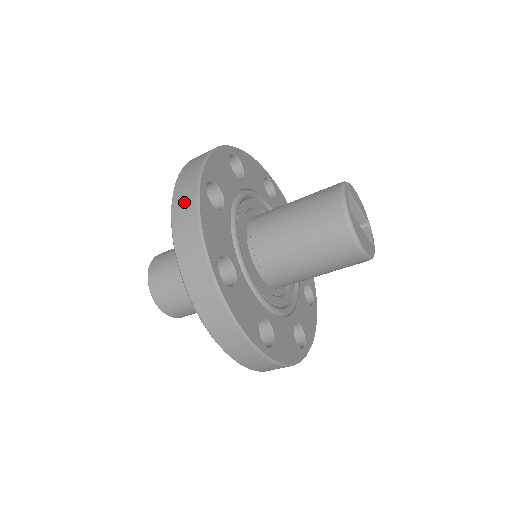
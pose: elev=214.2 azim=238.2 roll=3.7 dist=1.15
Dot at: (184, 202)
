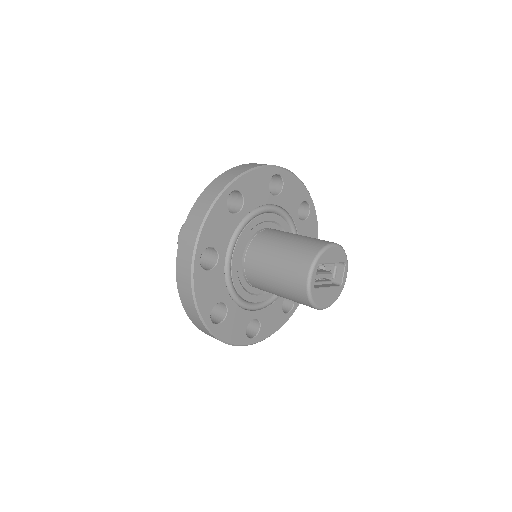
Dot at: (183, 273)
